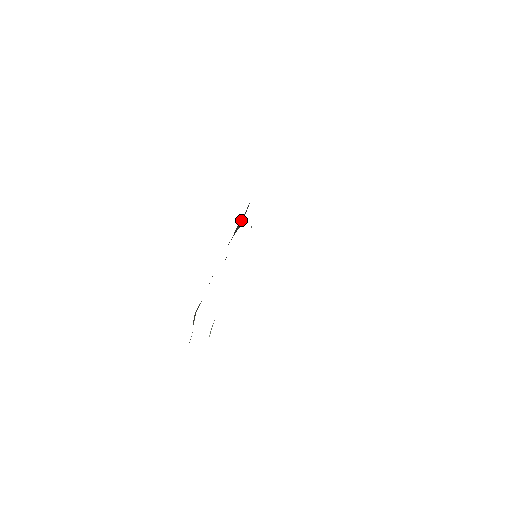
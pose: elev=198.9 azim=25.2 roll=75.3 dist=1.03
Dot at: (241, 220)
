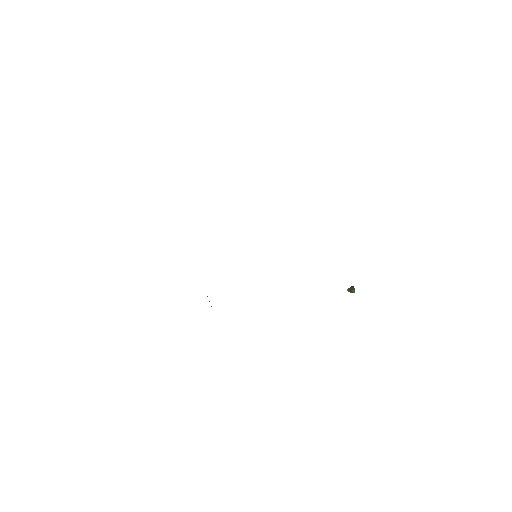
Dot at: occluded
